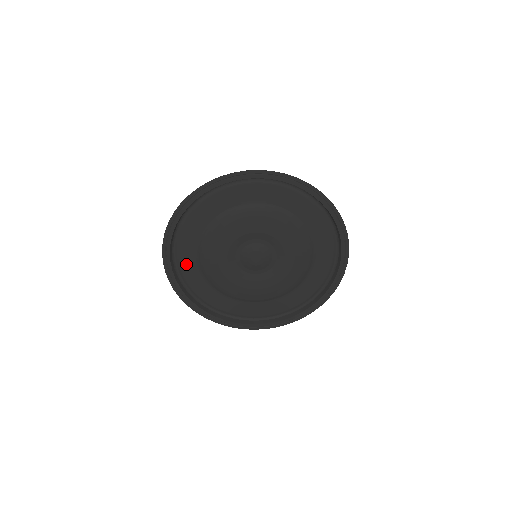
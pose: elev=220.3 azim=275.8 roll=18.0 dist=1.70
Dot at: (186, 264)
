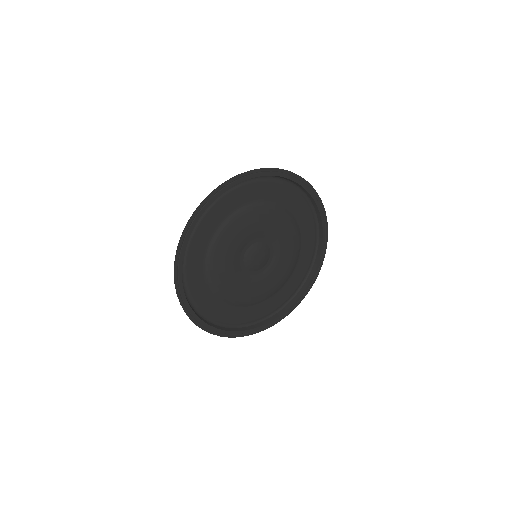
Dot at: (204, 229)
